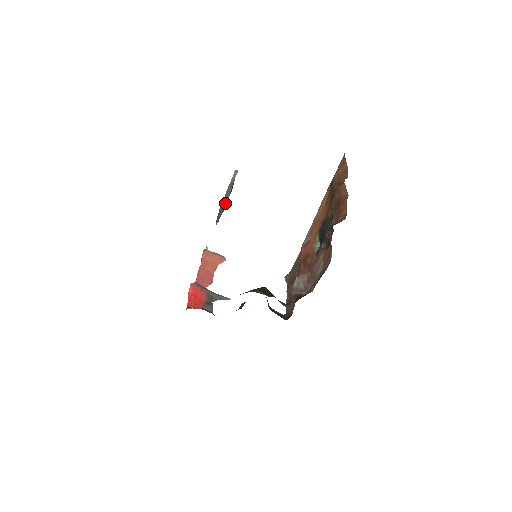
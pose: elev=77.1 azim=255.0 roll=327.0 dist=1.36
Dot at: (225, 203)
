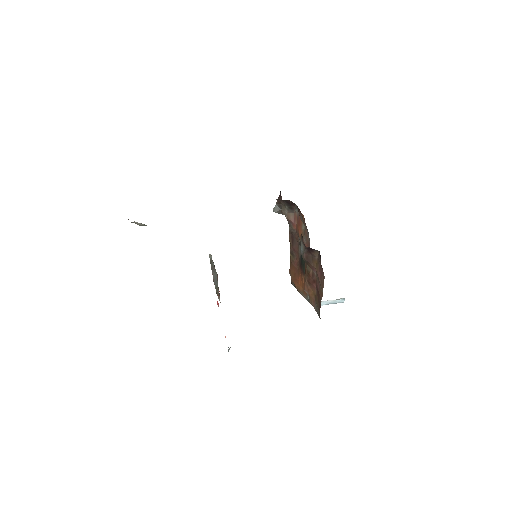
Dot at: (214, 272)
